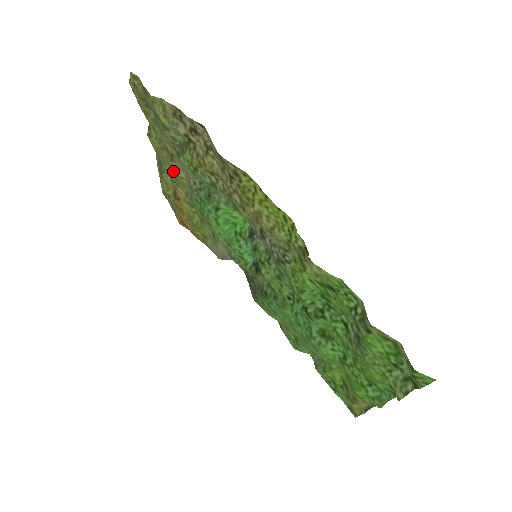
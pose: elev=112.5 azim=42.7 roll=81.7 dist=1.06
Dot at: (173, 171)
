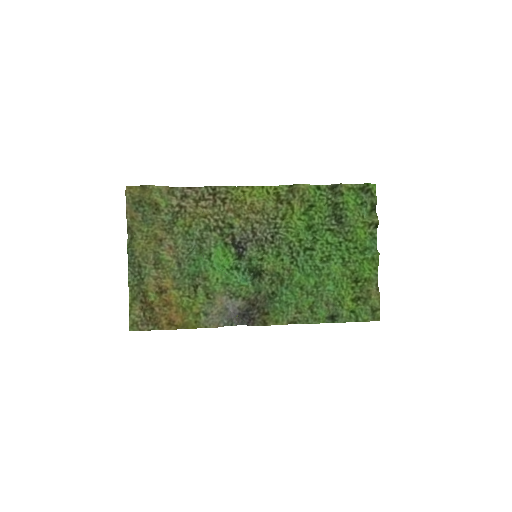
Dot at: (162, 256)
